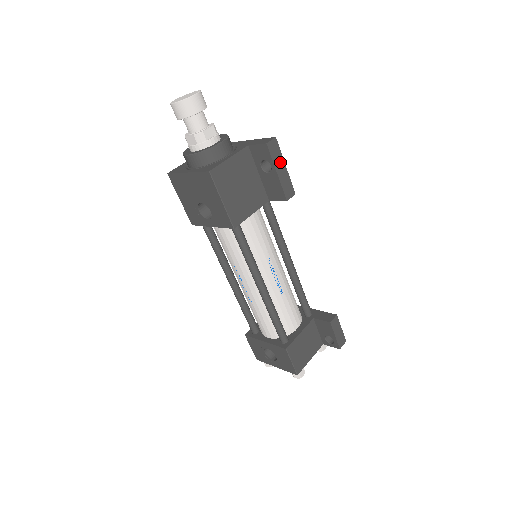
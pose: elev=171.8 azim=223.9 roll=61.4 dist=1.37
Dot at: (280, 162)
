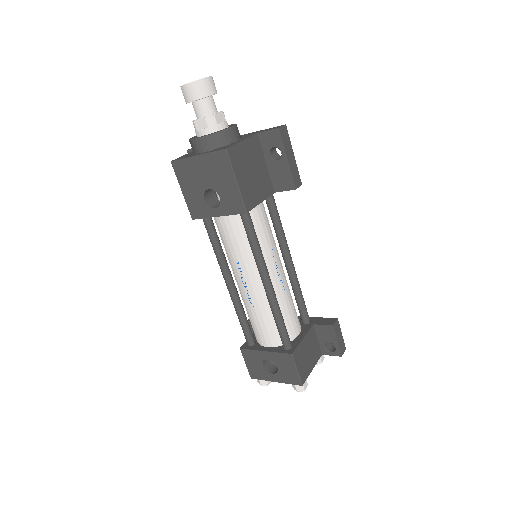
Dot at: (289, 150)
